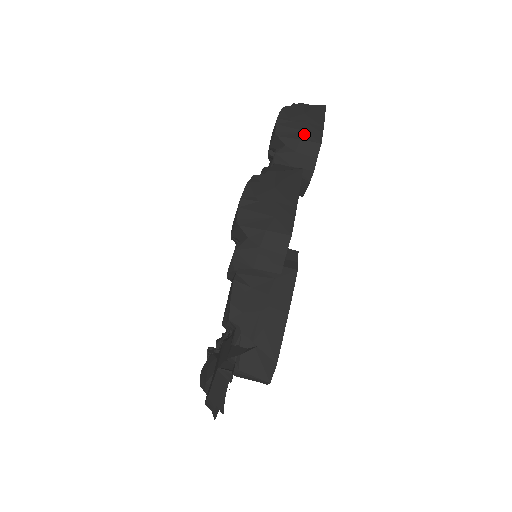
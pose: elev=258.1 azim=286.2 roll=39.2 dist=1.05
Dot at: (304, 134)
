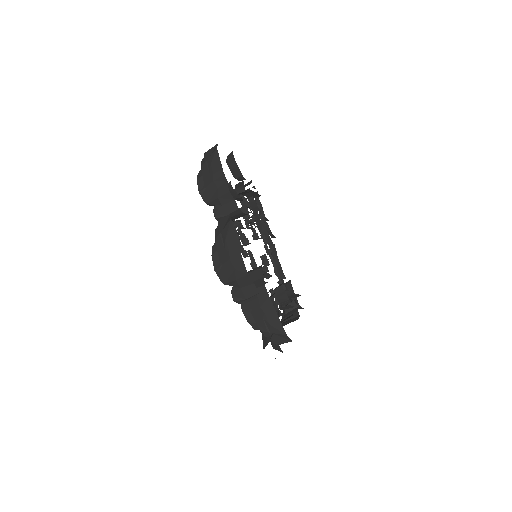
Dot at: (218, 192)
